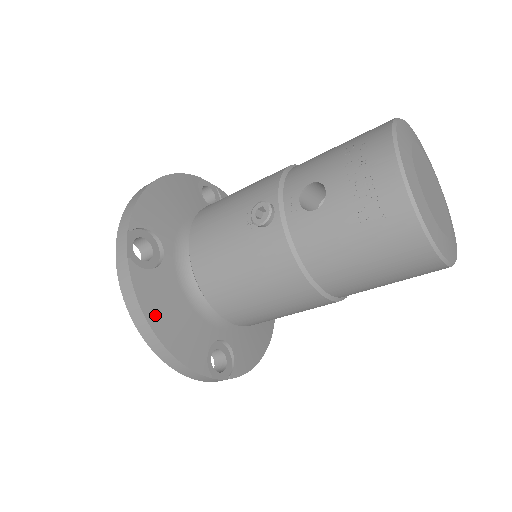
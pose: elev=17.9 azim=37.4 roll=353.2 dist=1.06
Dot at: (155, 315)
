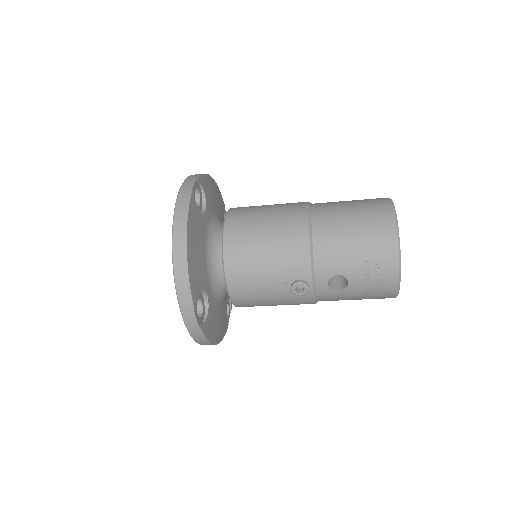
Dot at: (214, 336)
